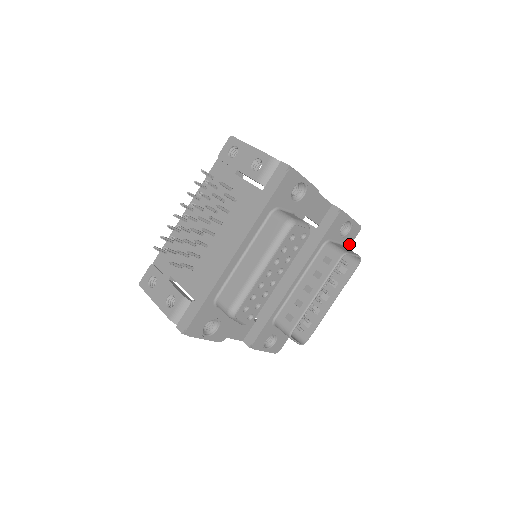
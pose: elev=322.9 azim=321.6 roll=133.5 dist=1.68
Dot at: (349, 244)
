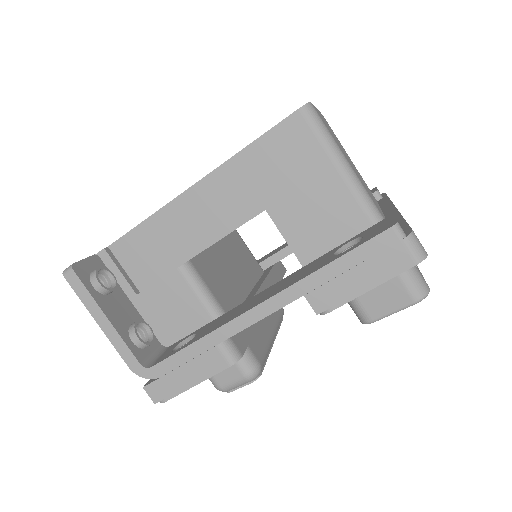
Dot at: occluded
